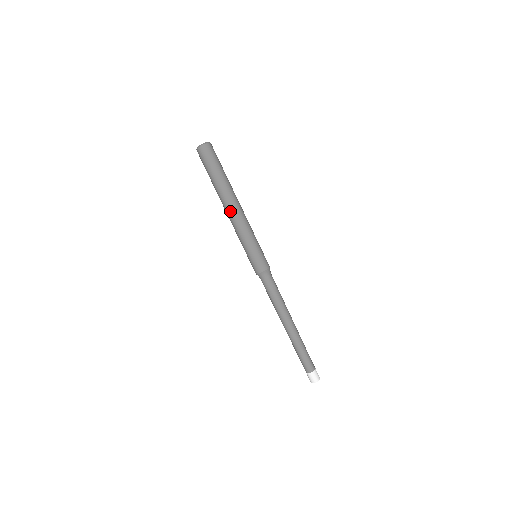
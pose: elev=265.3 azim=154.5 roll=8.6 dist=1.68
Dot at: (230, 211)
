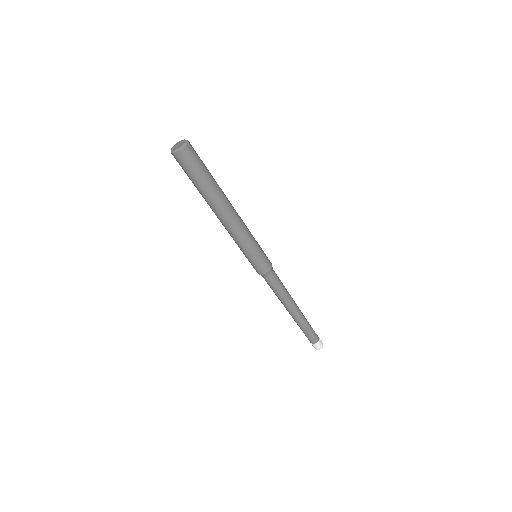
Dot at: (219, 219)
